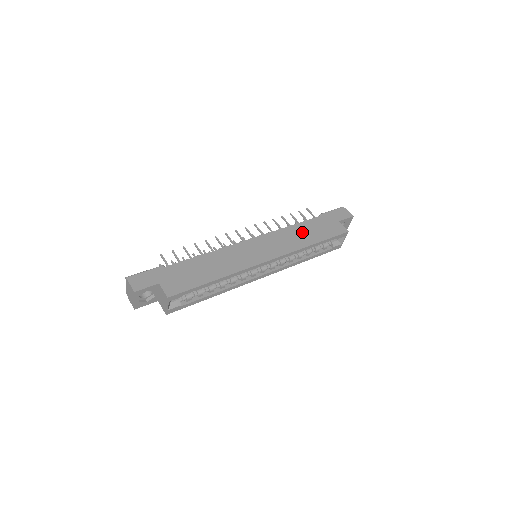
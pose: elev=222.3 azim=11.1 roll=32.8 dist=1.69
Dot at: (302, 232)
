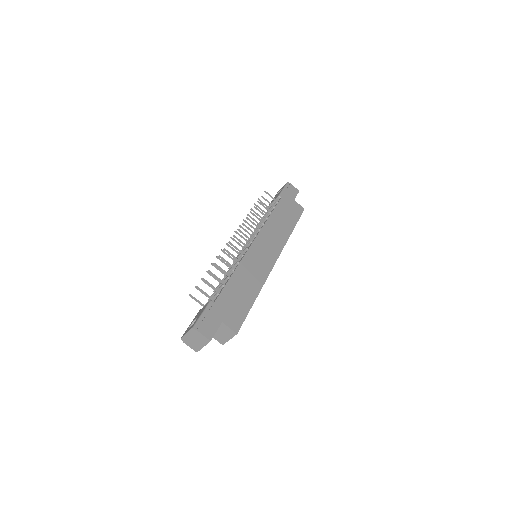
Dot at: (280, 221)
